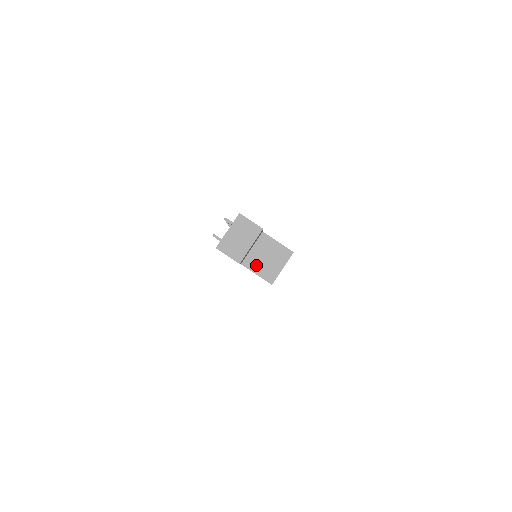
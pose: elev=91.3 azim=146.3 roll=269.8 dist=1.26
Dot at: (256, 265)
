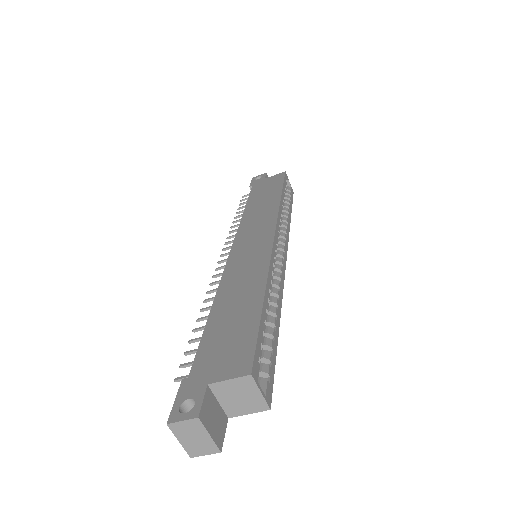
Dot at: (239, 409)
